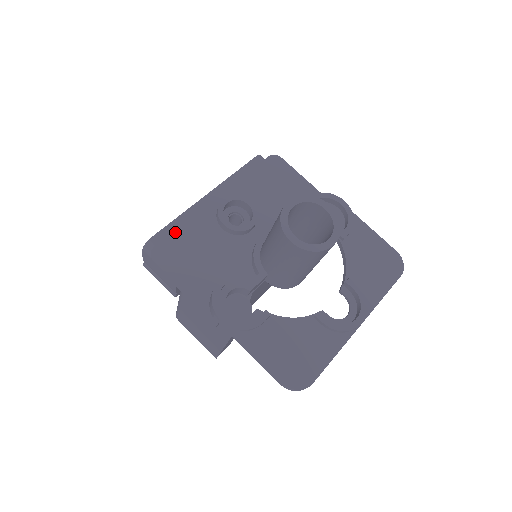
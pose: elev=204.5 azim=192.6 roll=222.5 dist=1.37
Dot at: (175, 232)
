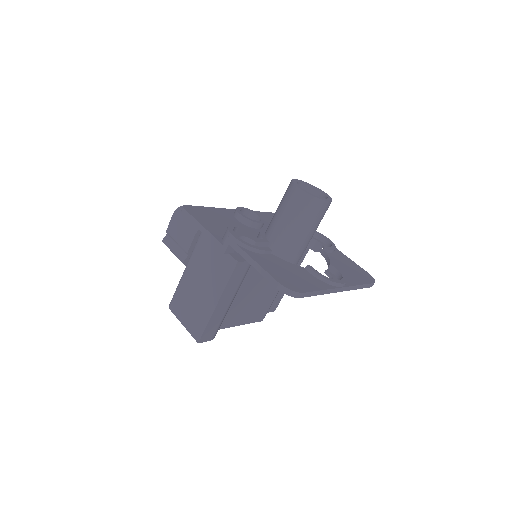
Dot at: (203, 207)
